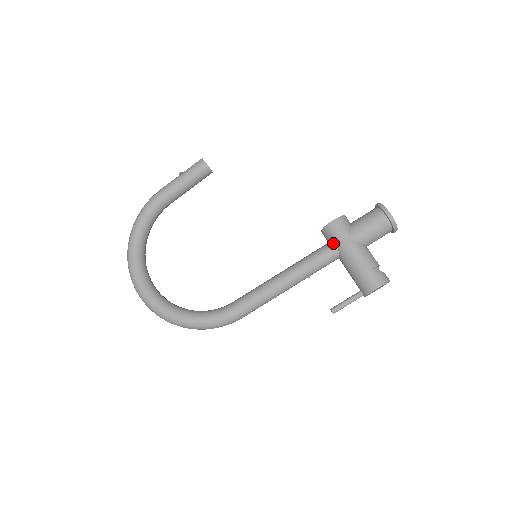
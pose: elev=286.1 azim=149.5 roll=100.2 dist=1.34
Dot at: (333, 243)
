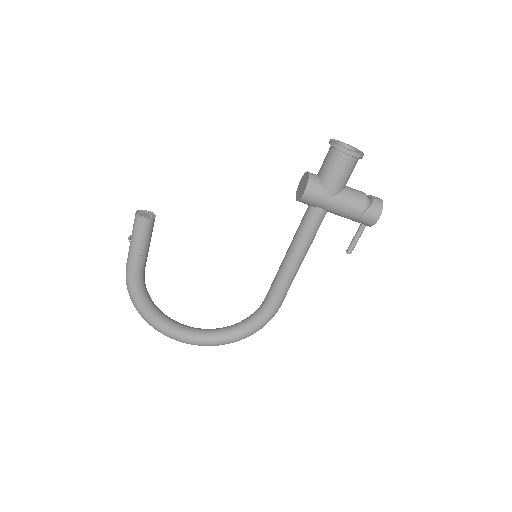
Dot at: (316, 207)
